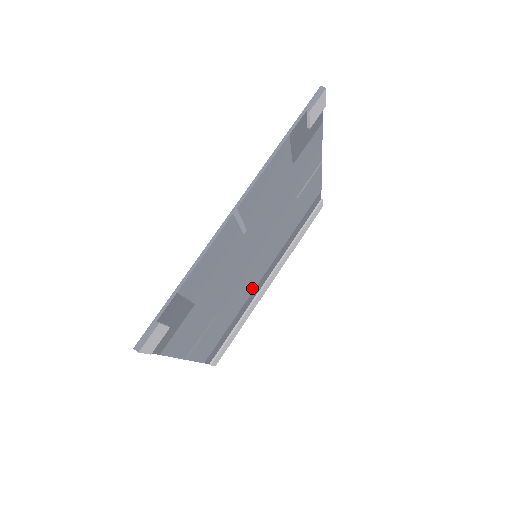
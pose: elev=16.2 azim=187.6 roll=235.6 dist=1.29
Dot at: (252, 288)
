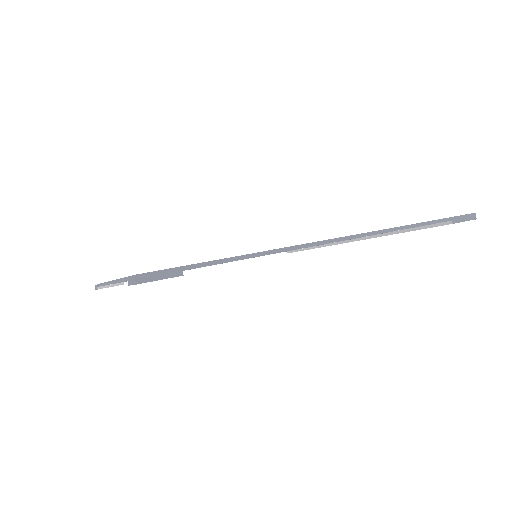
Dot at: occluded
